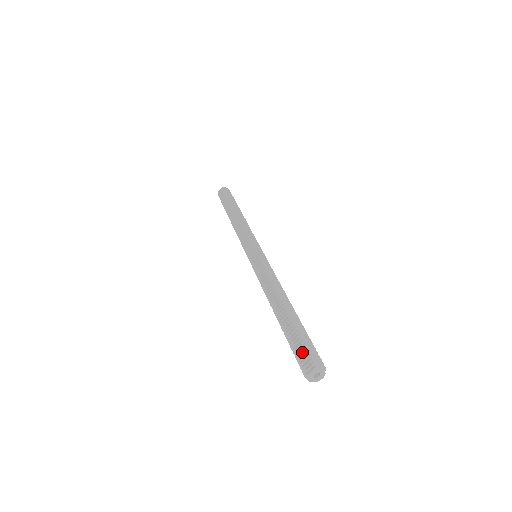
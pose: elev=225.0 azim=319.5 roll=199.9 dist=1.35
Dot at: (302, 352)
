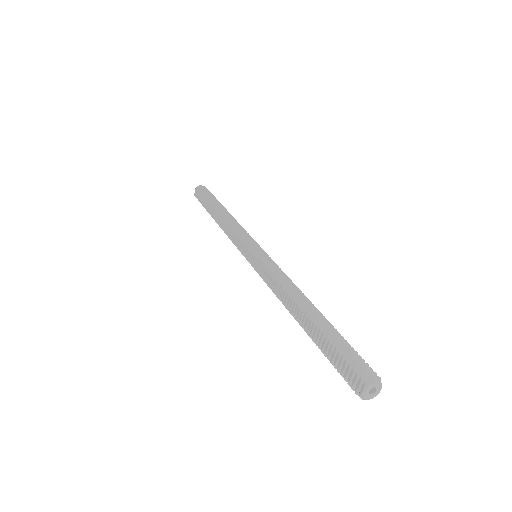
Dot at: (344, 367)
